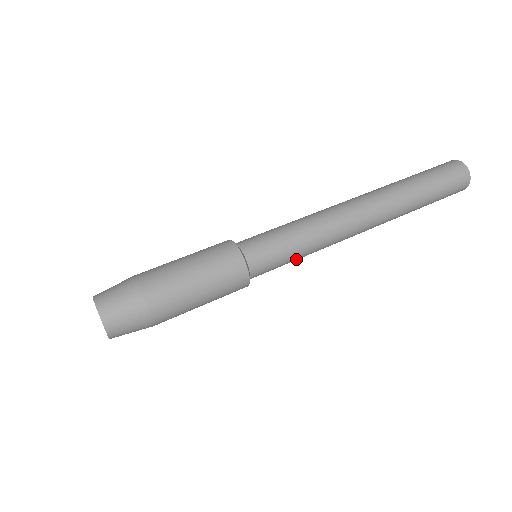
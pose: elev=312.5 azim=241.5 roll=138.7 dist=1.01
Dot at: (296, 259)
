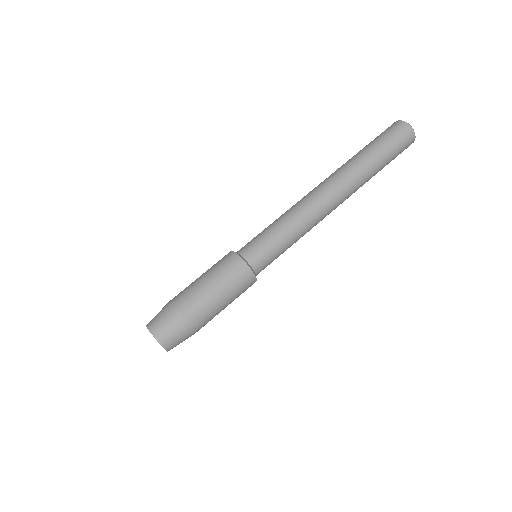
Dot at: occluded
